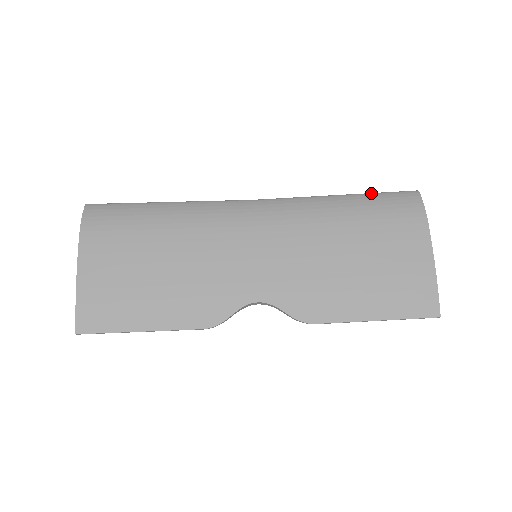
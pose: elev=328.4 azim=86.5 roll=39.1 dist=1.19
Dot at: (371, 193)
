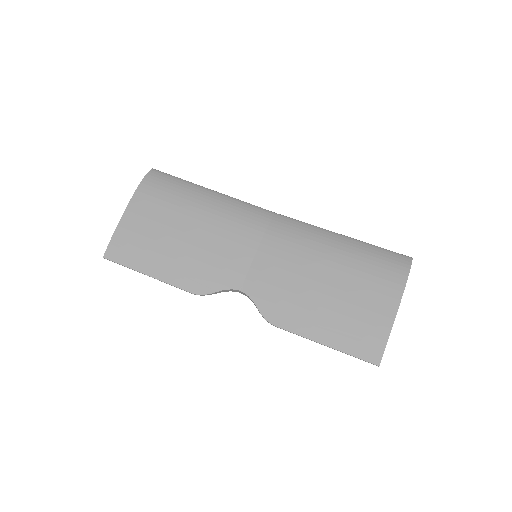
Dot at: occluded
